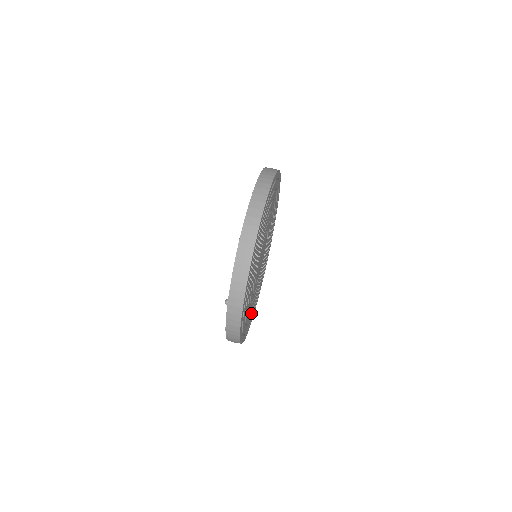
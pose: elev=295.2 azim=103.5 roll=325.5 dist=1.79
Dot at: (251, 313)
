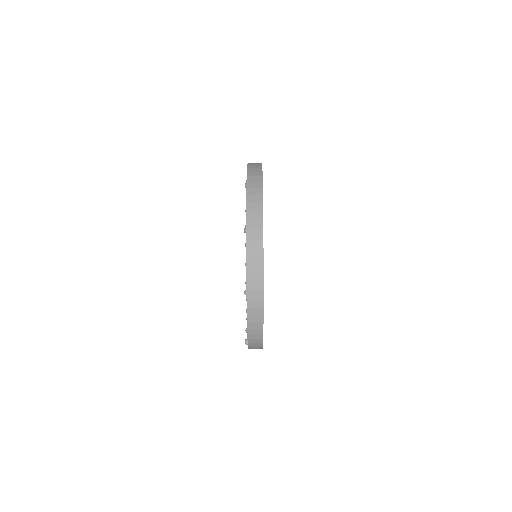
Dot at: occluded
